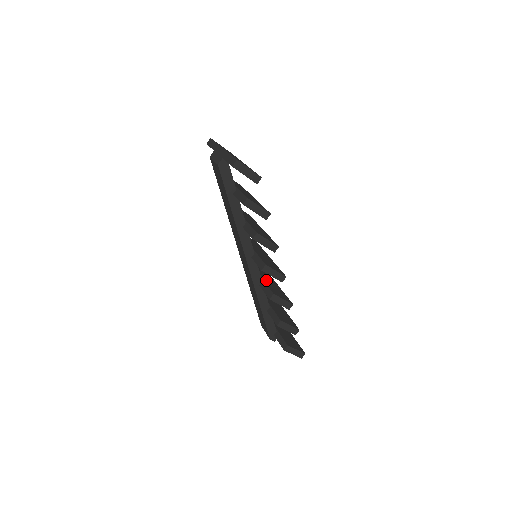
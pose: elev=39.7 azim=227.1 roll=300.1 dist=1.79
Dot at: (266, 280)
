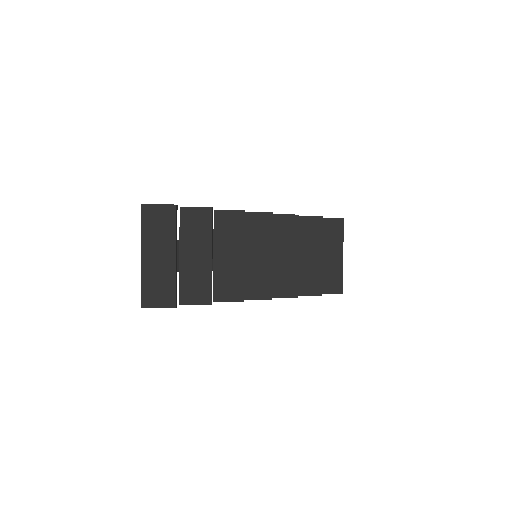
Dot at: (277, 265)
